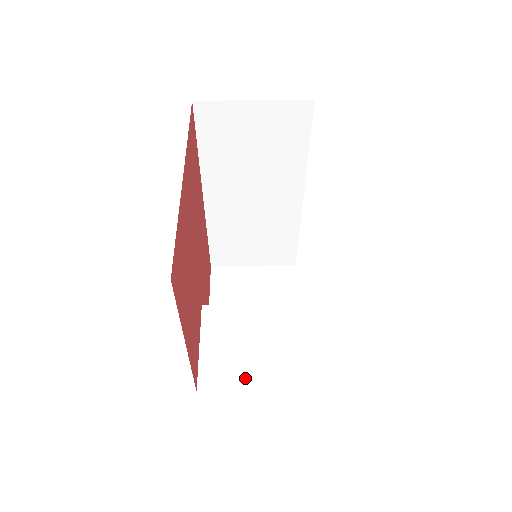
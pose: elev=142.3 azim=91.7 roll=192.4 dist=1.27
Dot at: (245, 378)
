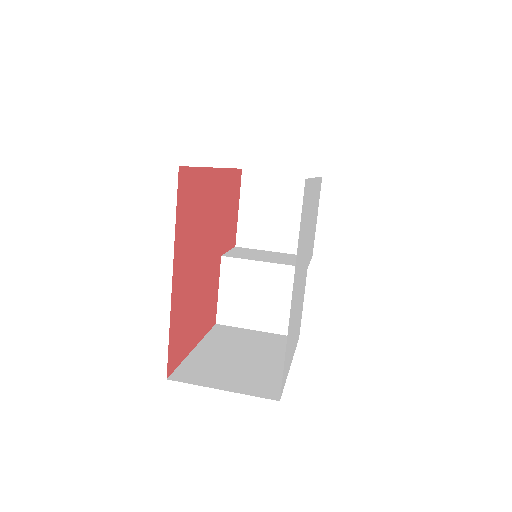
Dot at: (248, 321)
